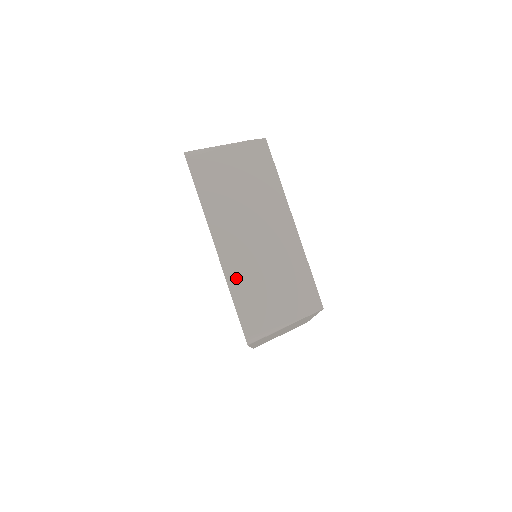
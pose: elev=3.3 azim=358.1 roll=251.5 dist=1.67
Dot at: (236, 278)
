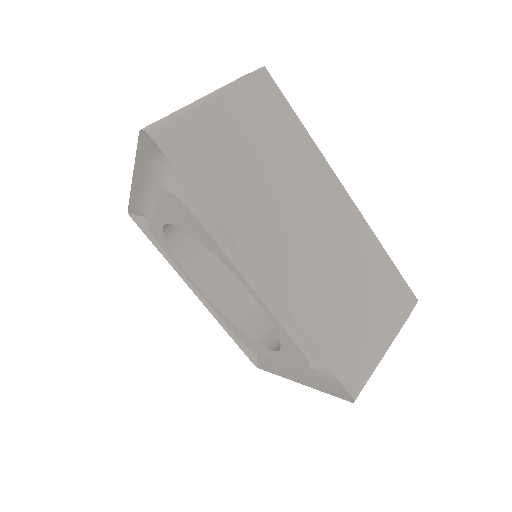
Dot at: (308, 315)
